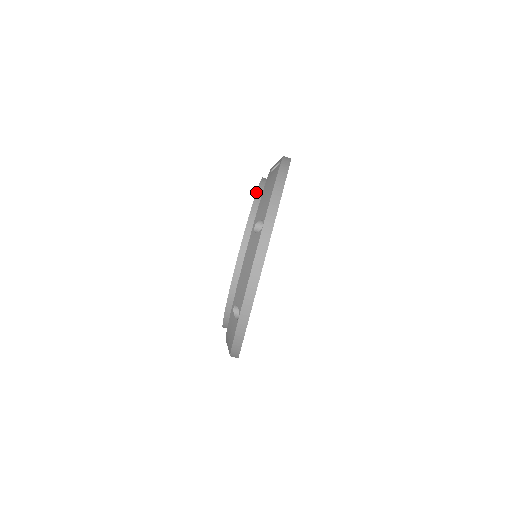
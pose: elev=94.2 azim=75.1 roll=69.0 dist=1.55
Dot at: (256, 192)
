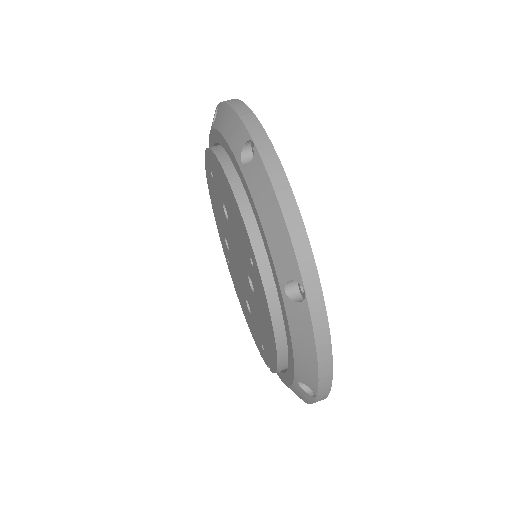
Dot at: (211, 150)
